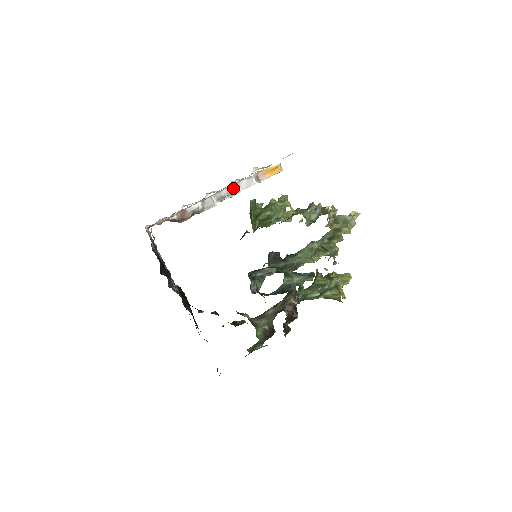
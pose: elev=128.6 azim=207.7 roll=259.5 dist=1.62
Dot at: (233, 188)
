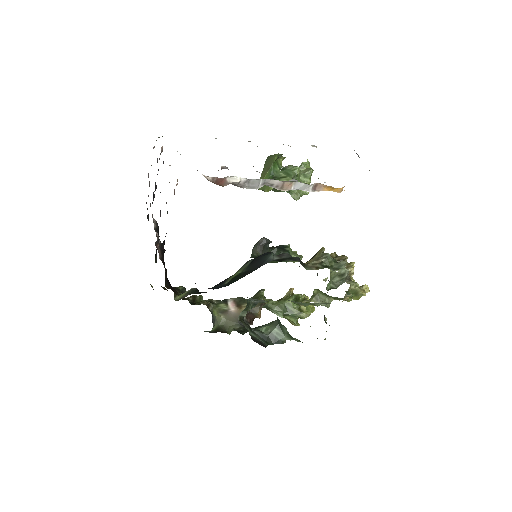
Dot at: (287, 183)
